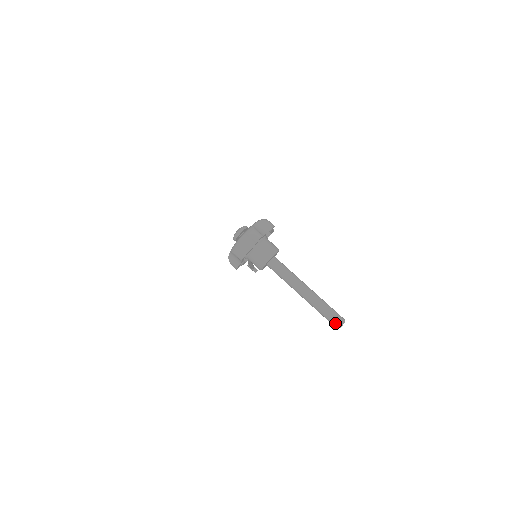
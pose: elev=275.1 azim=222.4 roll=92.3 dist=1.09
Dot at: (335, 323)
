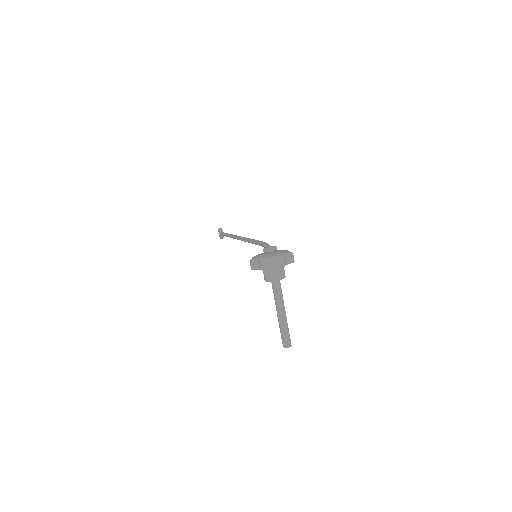
Dot at: (285, 344)
